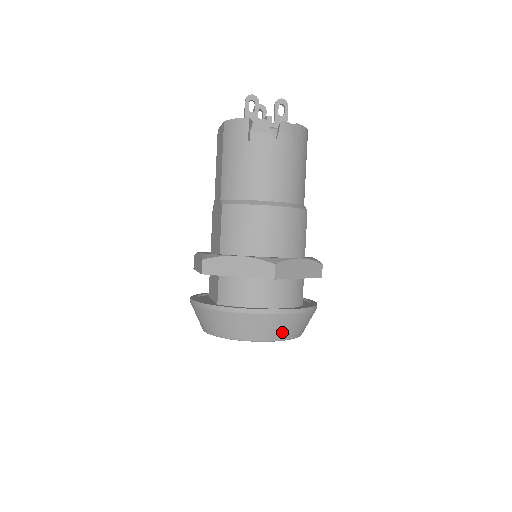
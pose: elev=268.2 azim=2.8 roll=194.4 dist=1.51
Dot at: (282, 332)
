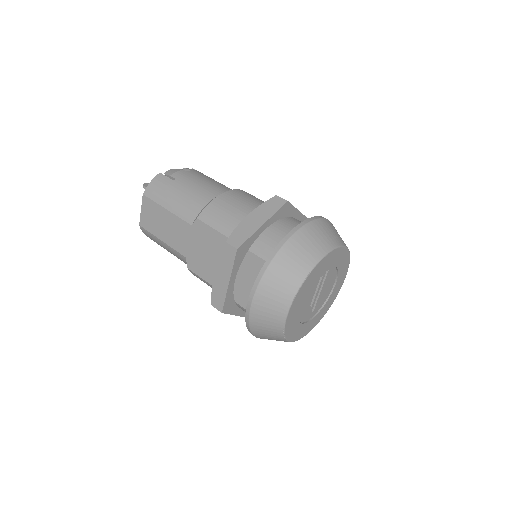
Dot at: (336, 237)
